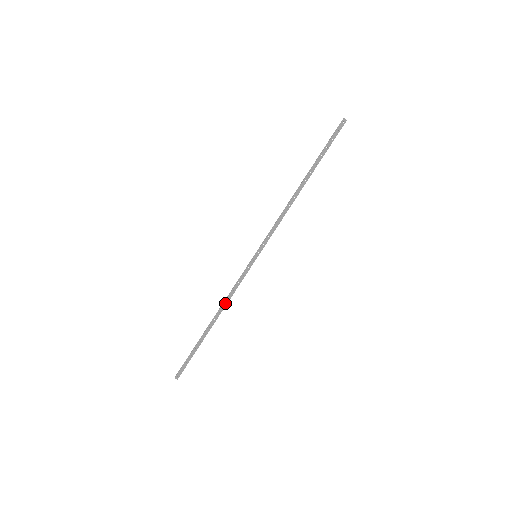
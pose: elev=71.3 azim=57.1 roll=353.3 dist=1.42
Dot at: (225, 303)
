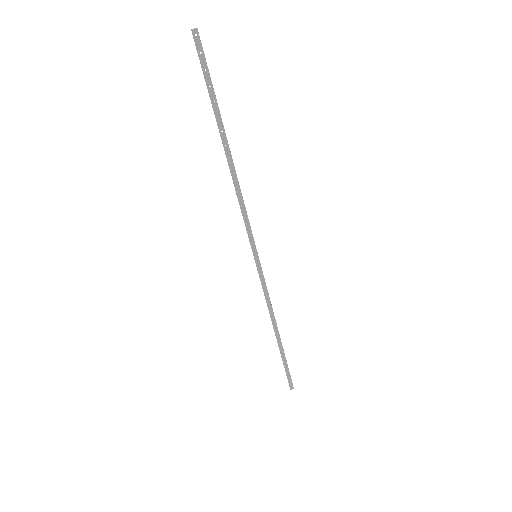
Dot at: (271, 314)
